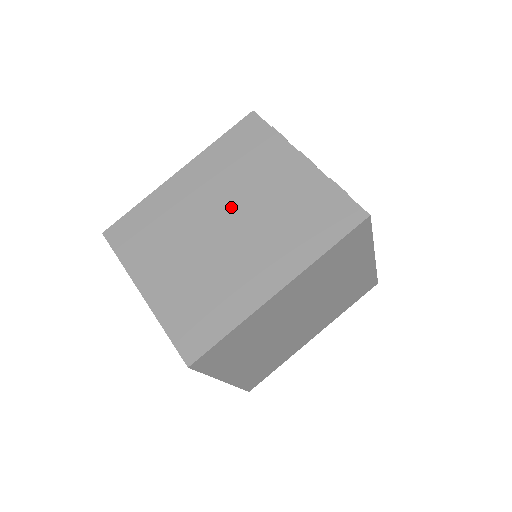
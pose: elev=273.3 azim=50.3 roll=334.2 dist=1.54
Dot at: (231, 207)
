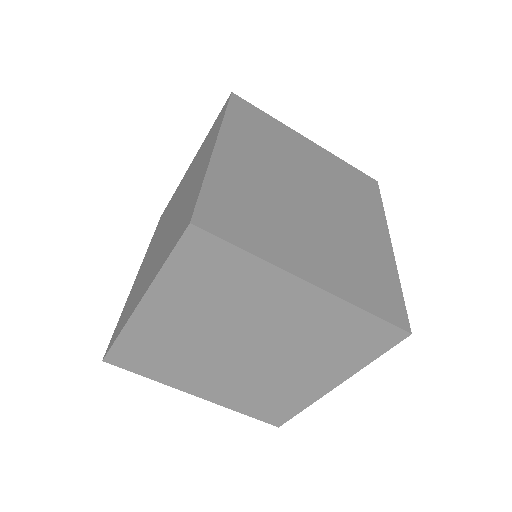
Dot at: occluded
